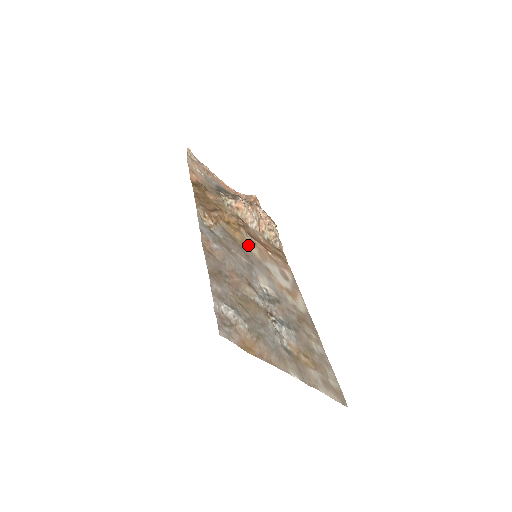
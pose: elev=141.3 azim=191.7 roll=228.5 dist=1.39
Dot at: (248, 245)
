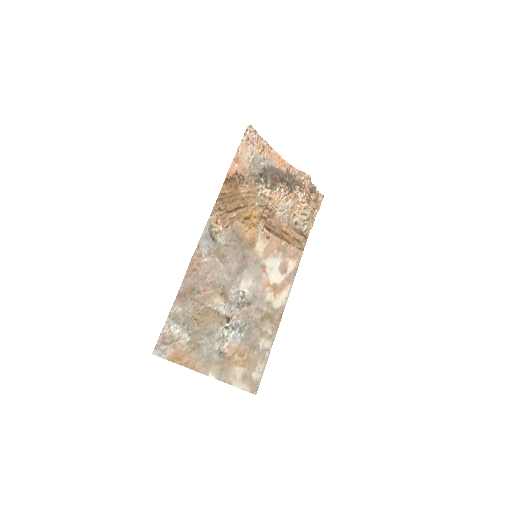
Dot at: (256, 243)
